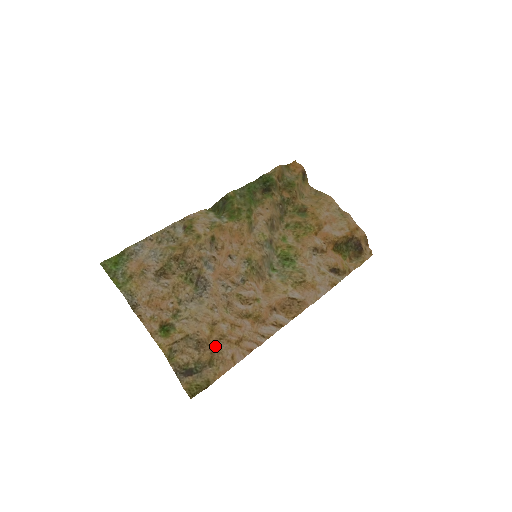
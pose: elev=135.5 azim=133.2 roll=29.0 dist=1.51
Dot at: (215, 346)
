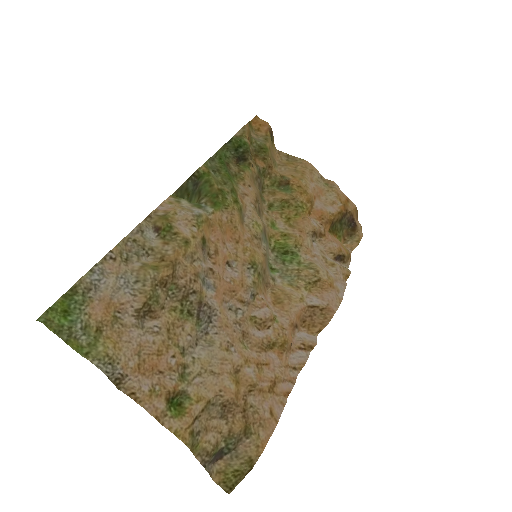
Dot at: (246, 404)
